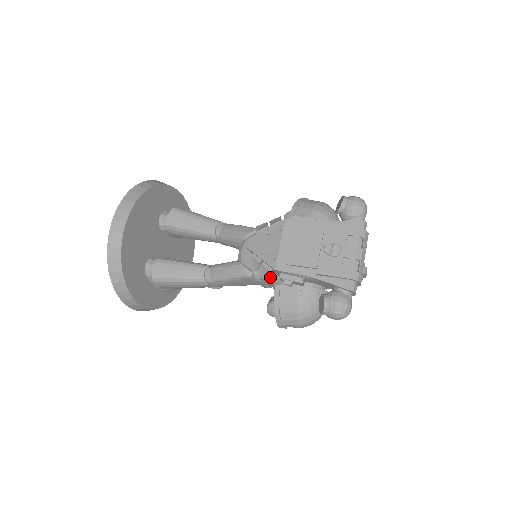
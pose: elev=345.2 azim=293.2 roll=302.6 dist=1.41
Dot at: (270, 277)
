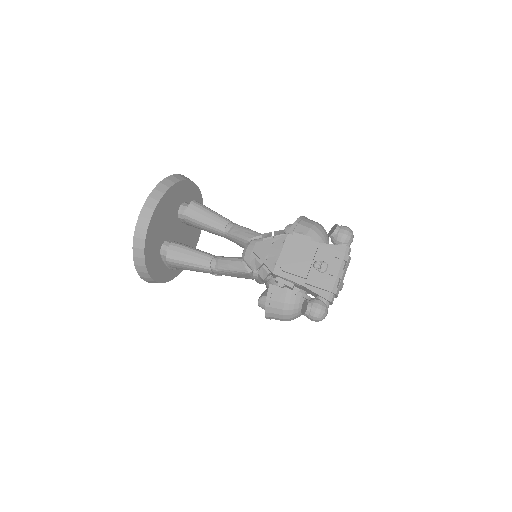
Dot at: occluded
